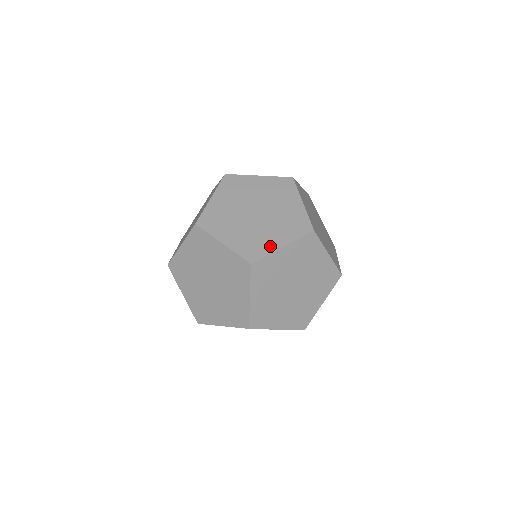
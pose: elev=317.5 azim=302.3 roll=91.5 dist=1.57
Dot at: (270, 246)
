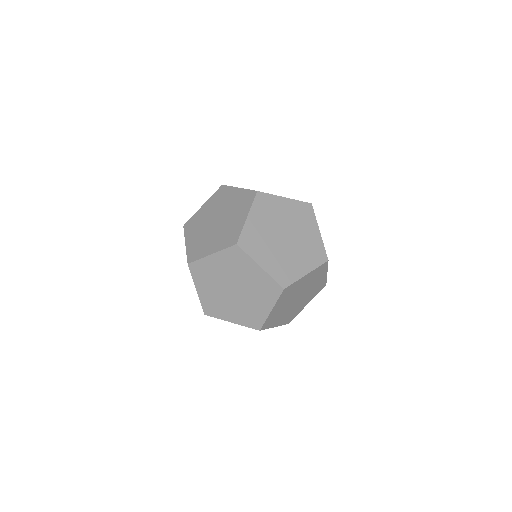
Dot at: (297, 273)
